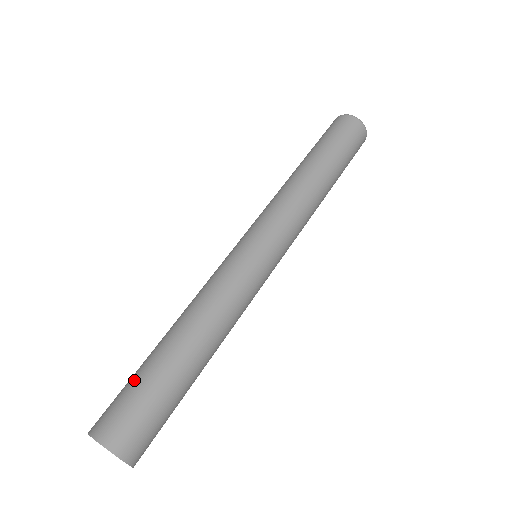
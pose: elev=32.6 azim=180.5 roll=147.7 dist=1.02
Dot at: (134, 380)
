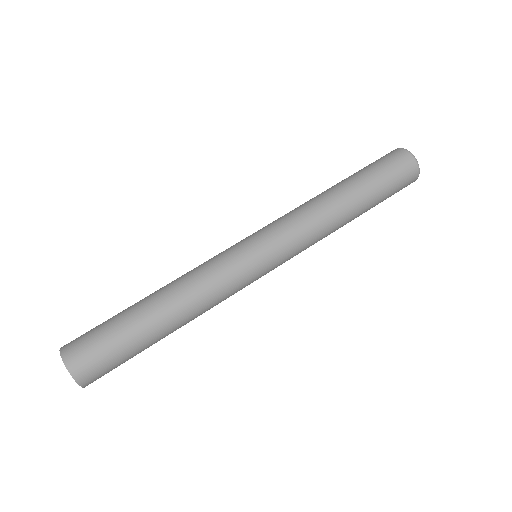
Dot at: occluded
